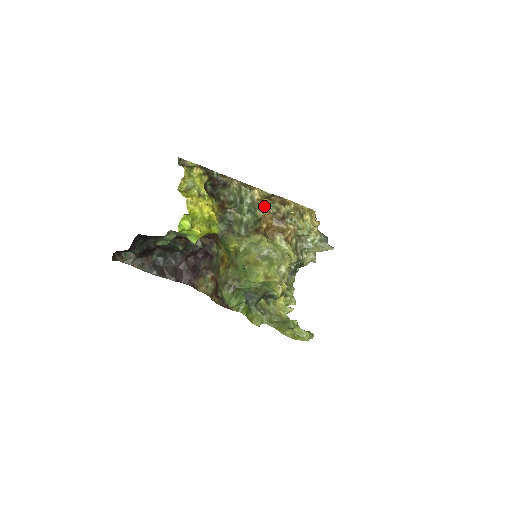
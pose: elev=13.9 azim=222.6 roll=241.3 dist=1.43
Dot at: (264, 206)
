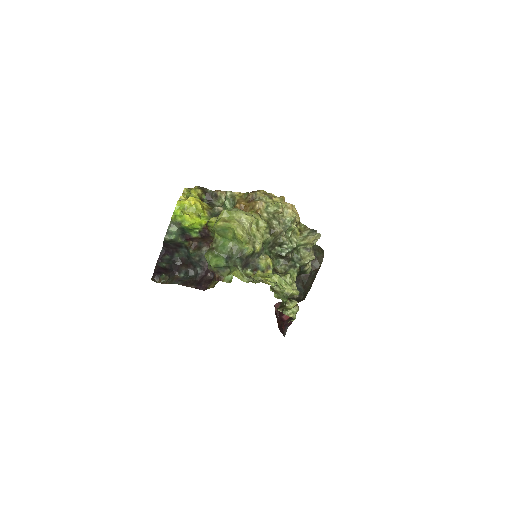
Dot at: (239, 196)
